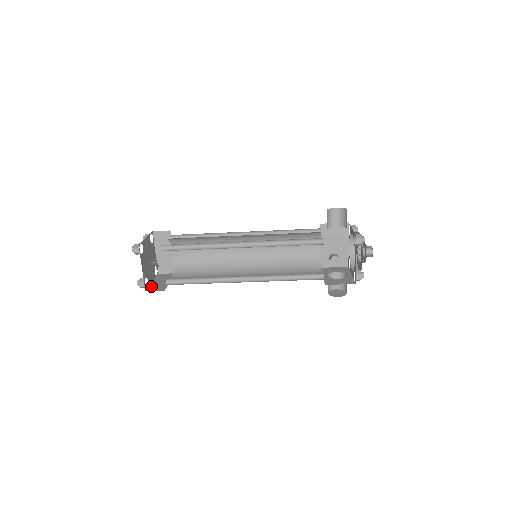
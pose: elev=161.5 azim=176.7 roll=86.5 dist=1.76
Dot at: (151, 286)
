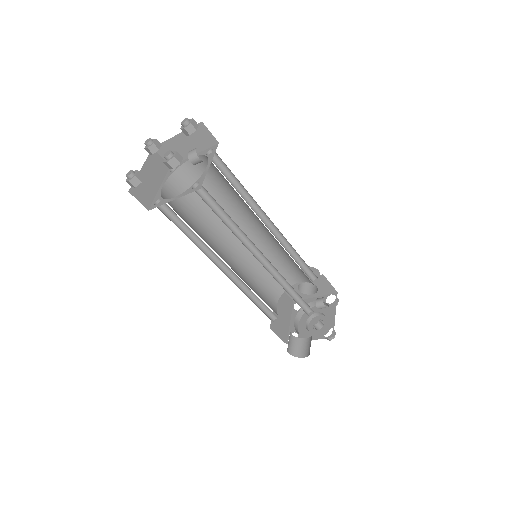
Dot at: occluded
